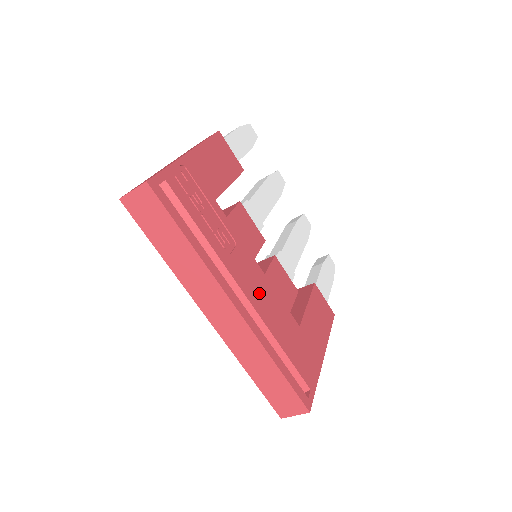
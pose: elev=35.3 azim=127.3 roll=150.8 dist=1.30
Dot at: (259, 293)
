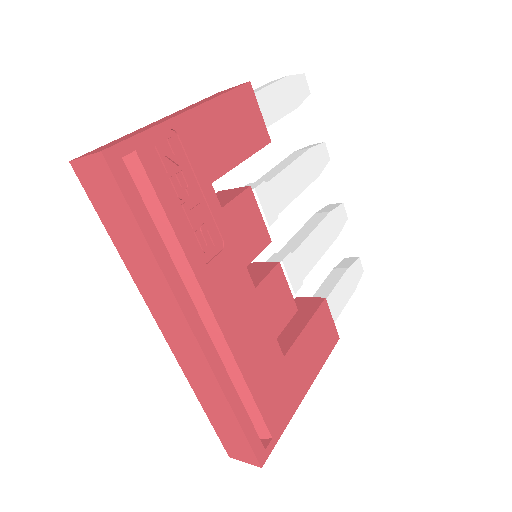
Dot at: (238, 314)
